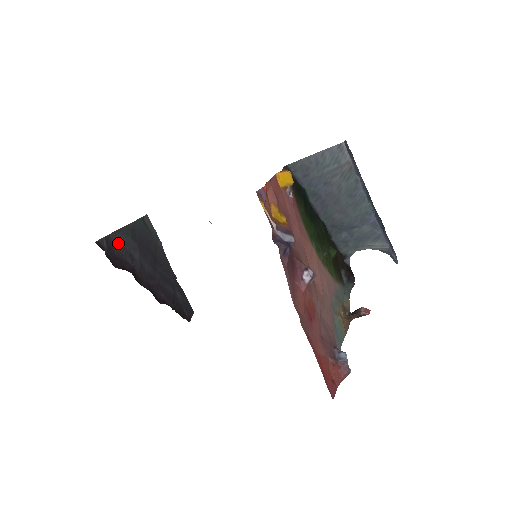
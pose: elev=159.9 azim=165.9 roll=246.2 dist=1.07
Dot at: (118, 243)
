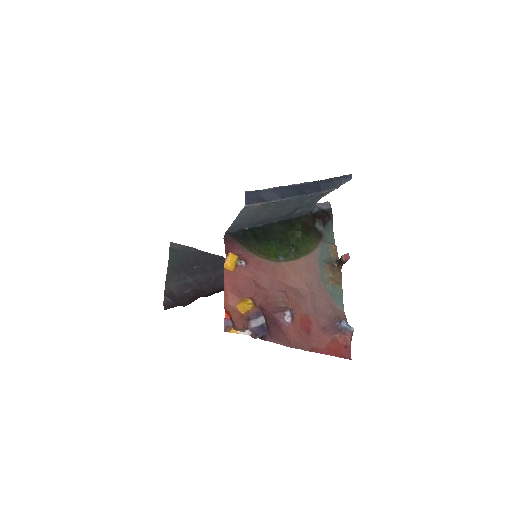
Dot at: (173, 287)
